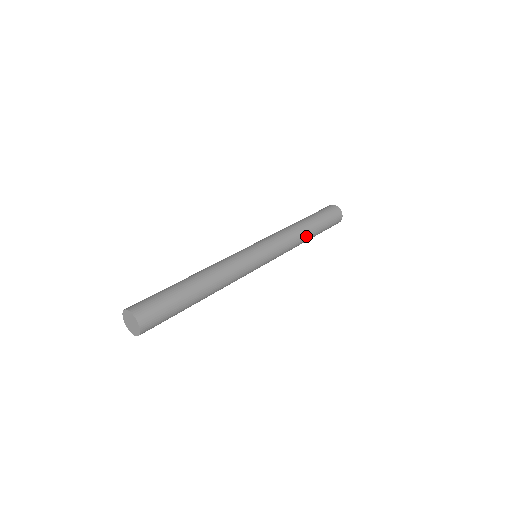
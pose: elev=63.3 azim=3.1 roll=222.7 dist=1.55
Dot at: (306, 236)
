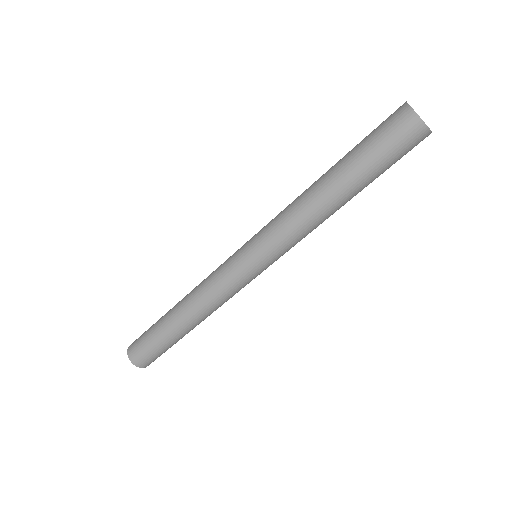
Dot at: (336, 208)
